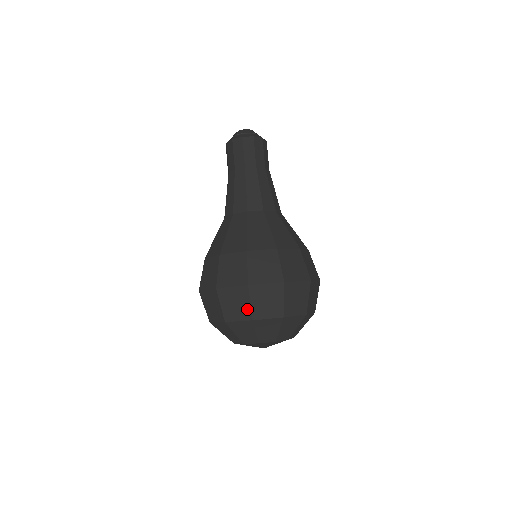
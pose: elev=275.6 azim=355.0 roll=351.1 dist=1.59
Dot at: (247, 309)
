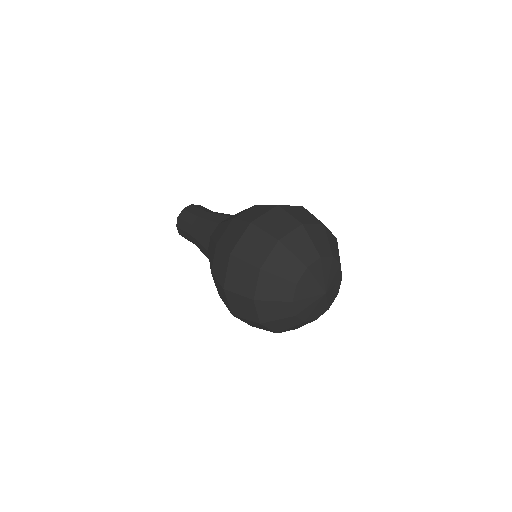
Dot at: (266, 238)
